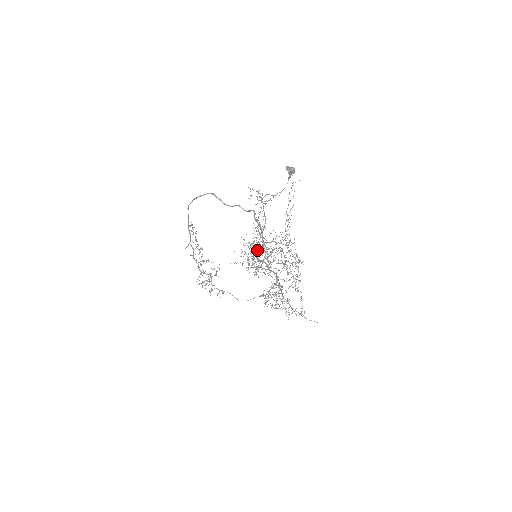
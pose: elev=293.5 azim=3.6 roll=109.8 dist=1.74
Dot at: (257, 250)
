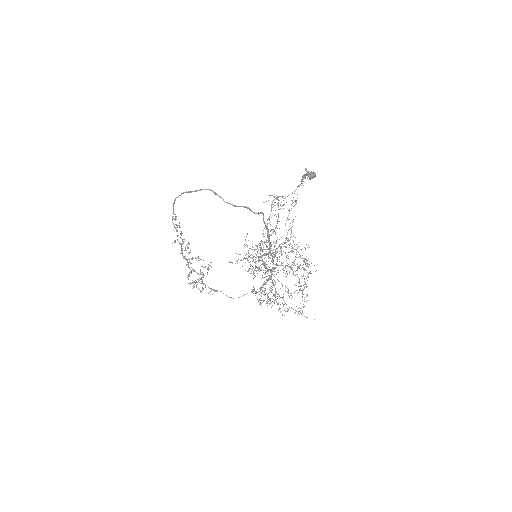
Dot at: occluded
